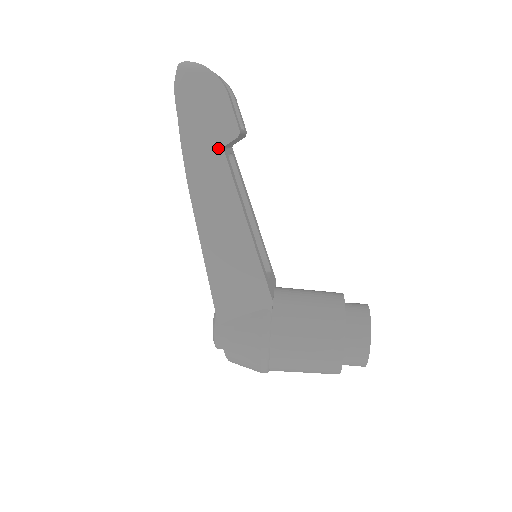
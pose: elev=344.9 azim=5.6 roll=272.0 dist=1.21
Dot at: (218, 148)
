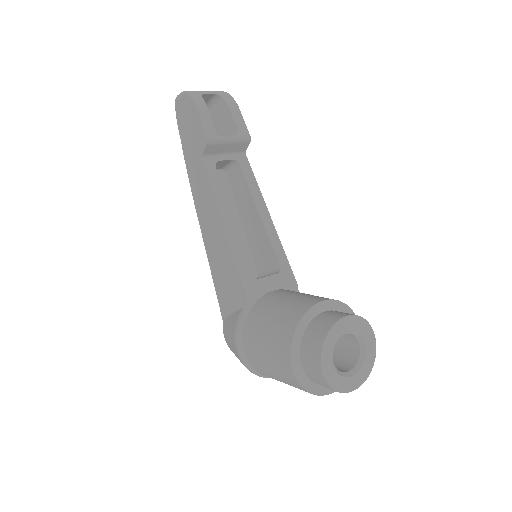
Dot at: (199, 158)
